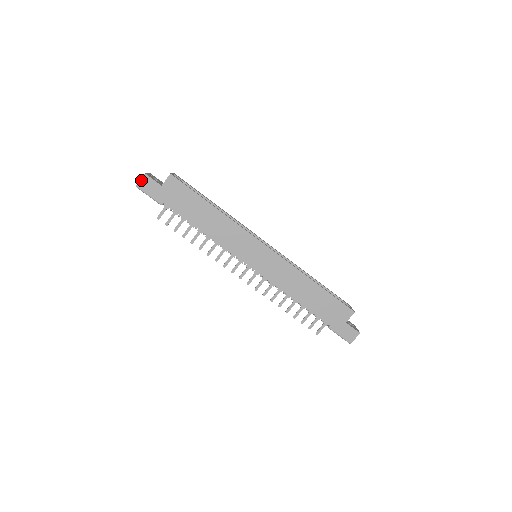
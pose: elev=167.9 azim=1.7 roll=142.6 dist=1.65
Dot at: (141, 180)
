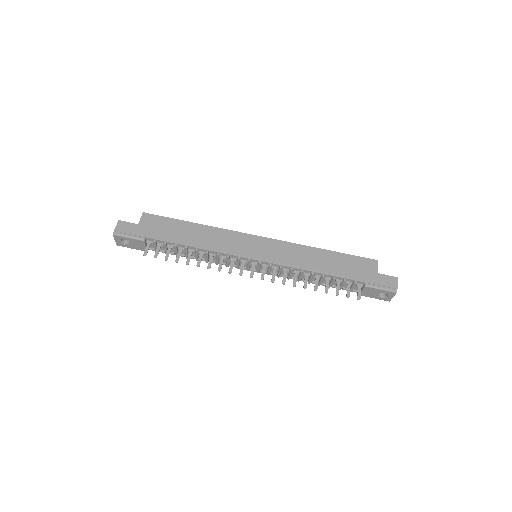
Dot at: (116, 227)
